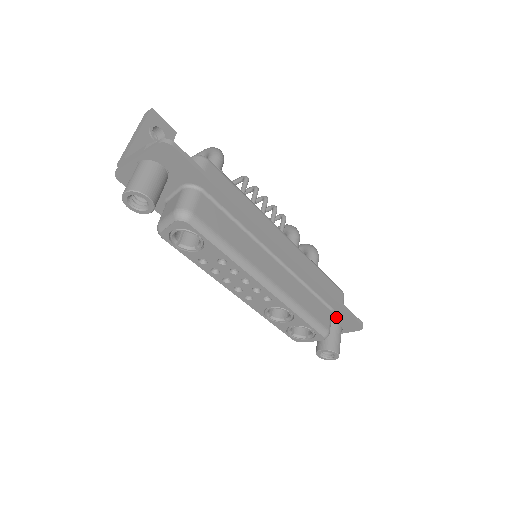
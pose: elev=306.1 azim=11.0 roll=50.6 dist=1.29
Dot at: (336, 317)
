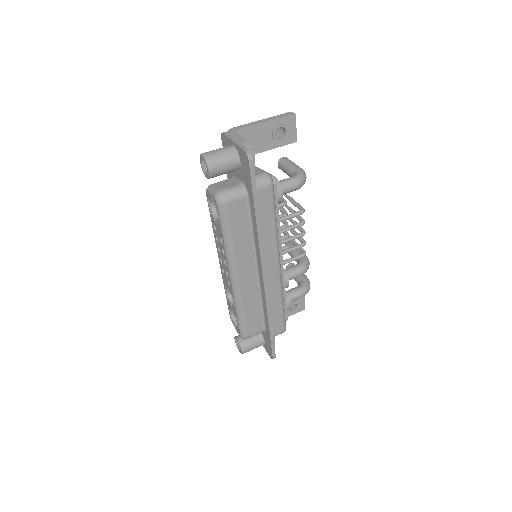
Dot at: (265, 336)
